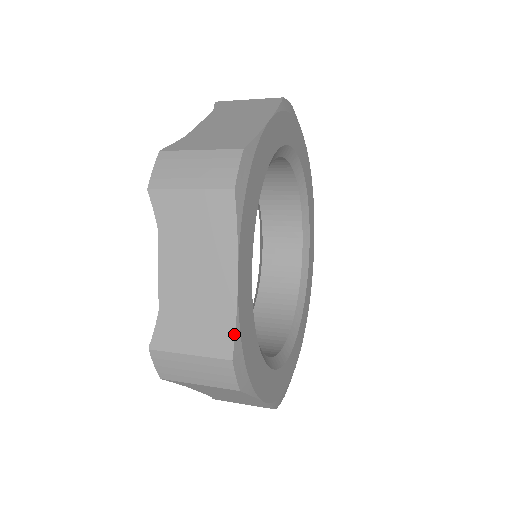
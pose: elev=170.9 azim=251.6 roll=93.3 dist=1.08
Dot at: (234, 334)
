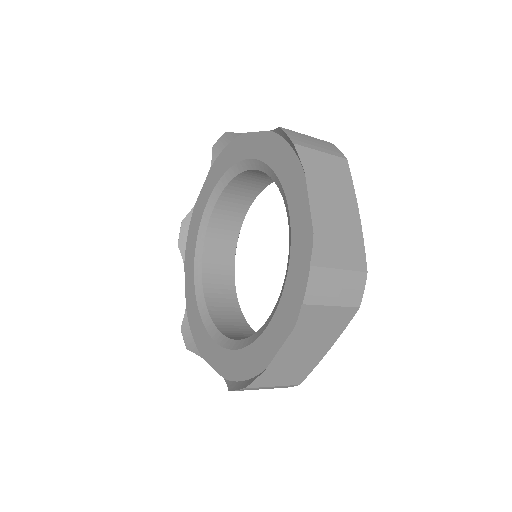
Dot at: (365, 253)
